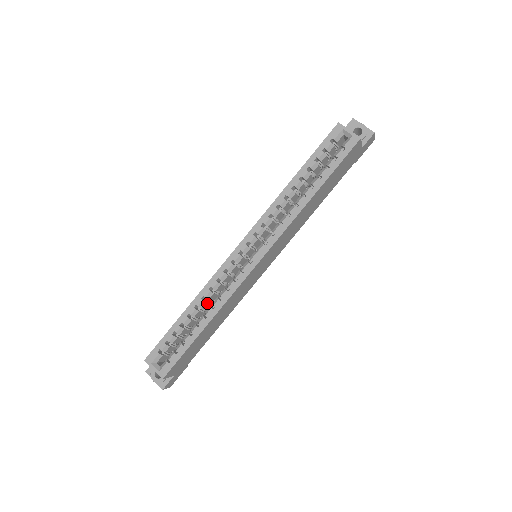
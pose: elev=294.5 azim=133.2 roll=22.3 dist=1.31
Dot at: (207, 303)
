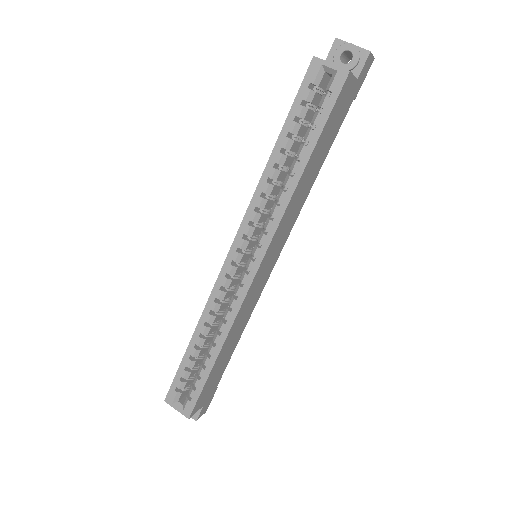
Dot at: (213, 326)
